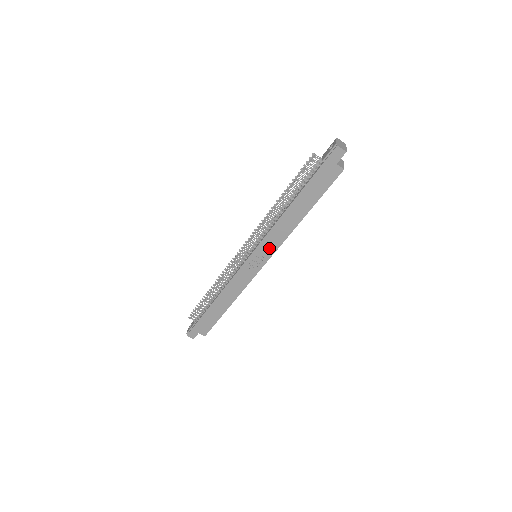
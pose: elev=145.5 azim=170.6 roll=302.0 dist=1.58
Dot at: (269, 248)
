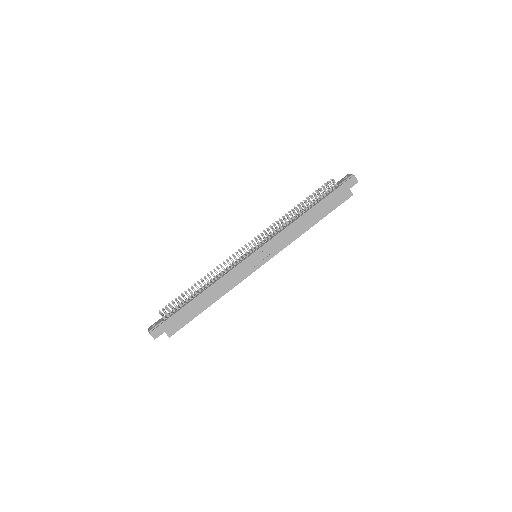
Dot at: (275, 247)
